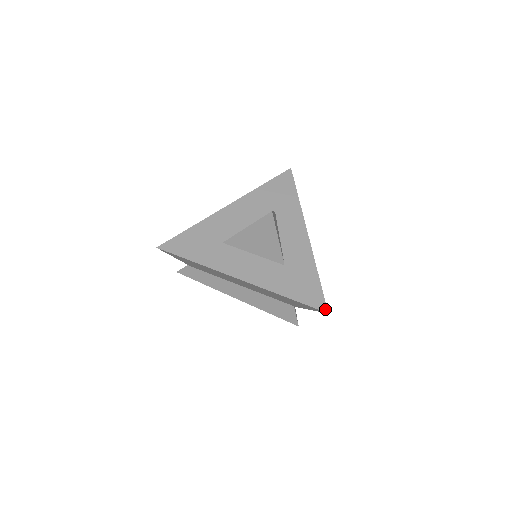
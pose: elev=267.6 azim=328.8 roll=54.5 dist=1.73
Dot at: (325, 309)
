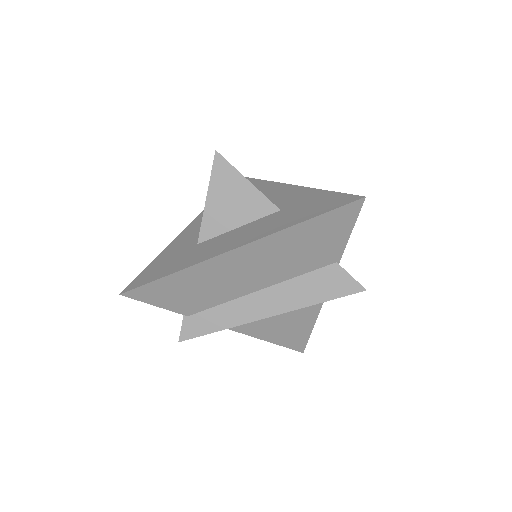
Dot at: (358, 197)
